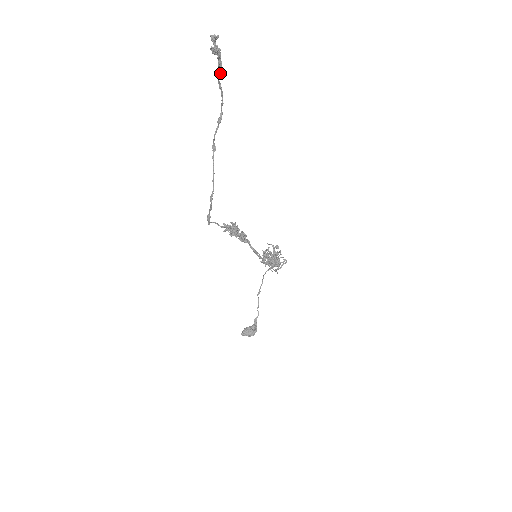
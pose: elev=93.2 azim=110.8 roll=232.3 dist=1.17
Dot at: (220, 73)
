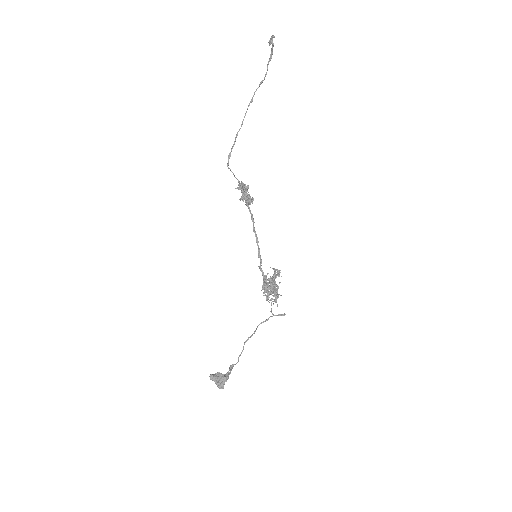
Dot at: (270, 60)
